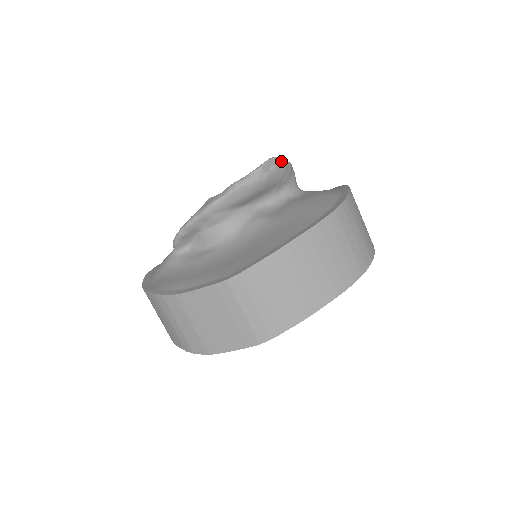
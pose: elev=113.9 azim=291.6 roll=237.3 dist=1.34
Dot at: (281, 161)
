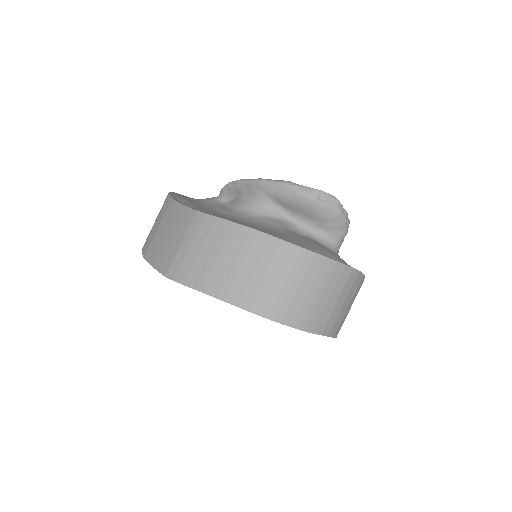
Dot at: (339, 207)
